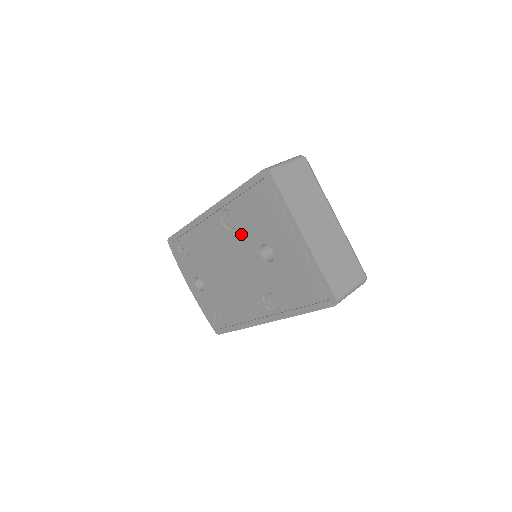
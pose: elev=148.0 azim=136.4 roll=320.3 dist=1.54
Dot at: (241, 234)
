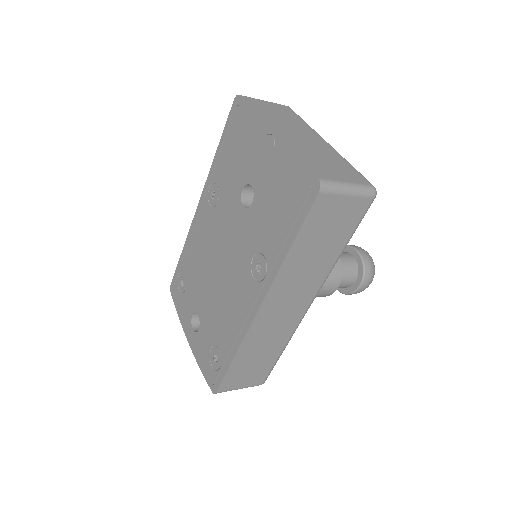
Dot at: (224, 199)
